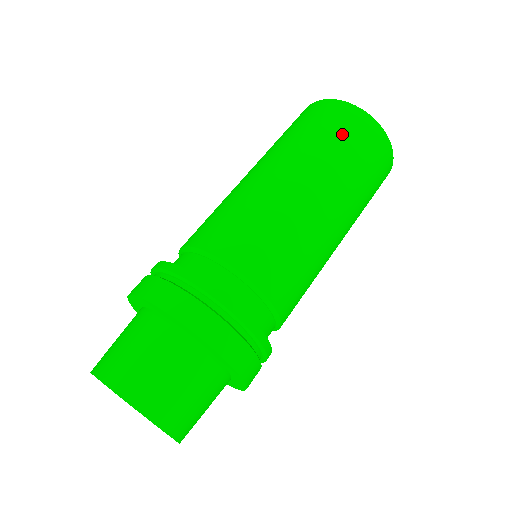
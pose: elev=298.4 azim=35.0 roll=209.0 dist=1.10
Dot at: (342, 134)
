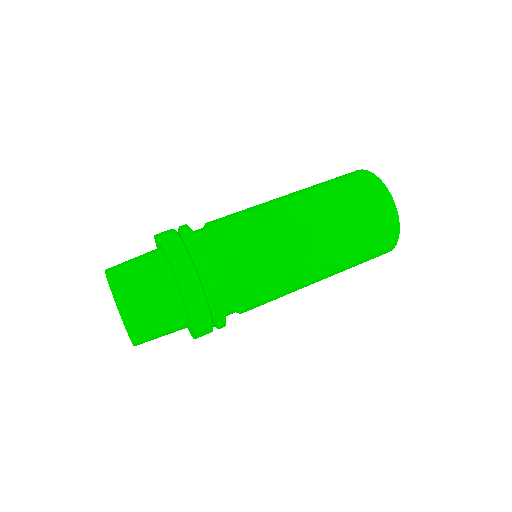
Dot at: (372, 228)
